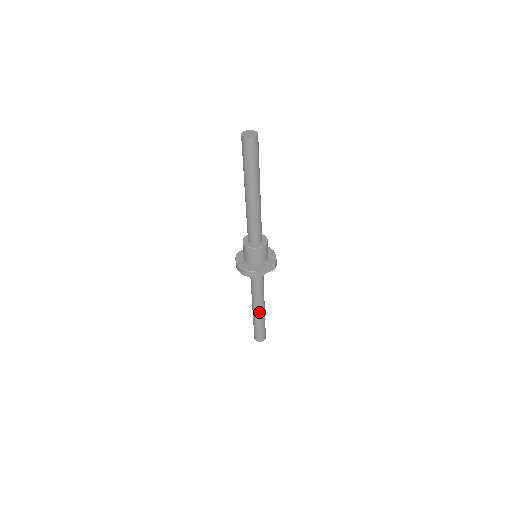
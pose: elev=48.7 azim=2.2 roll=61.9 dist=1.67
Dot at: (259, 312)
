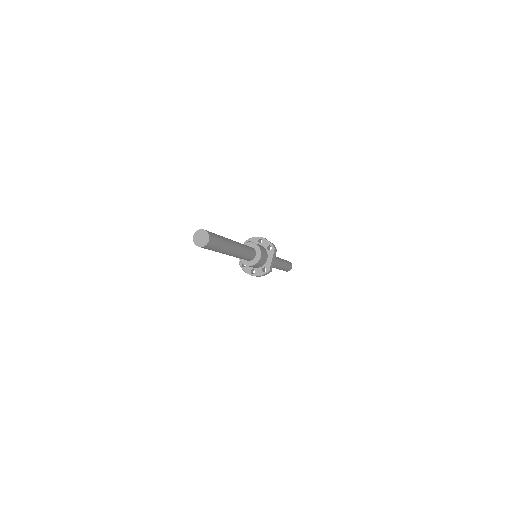
Dot at: (280, 266)
